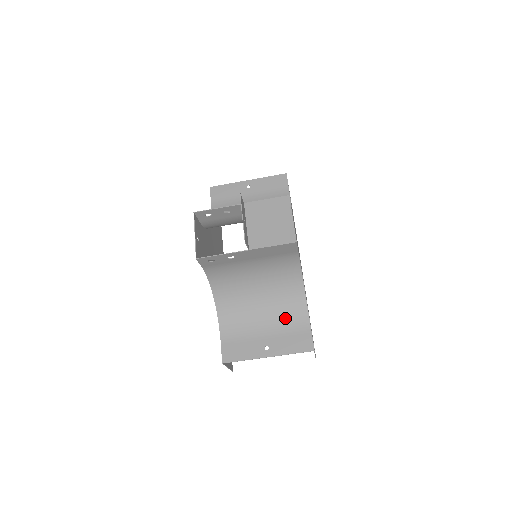
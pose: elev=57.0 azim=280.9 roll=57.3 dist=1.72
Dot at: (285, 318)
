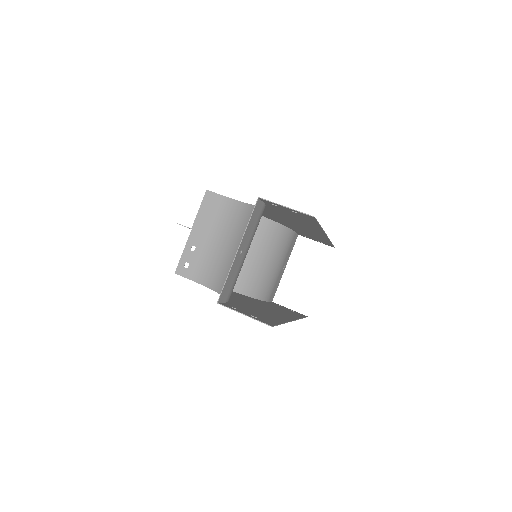
Dot at: occluded
